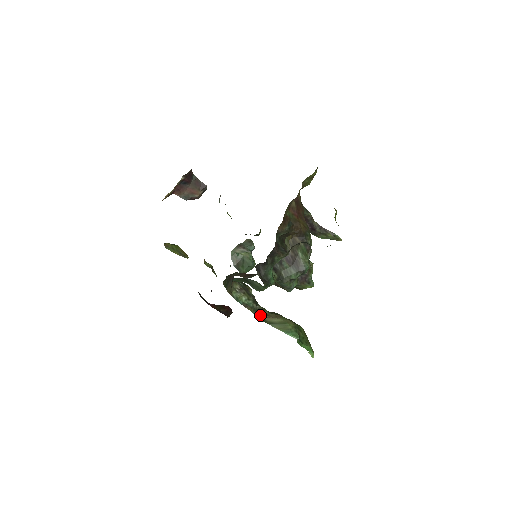
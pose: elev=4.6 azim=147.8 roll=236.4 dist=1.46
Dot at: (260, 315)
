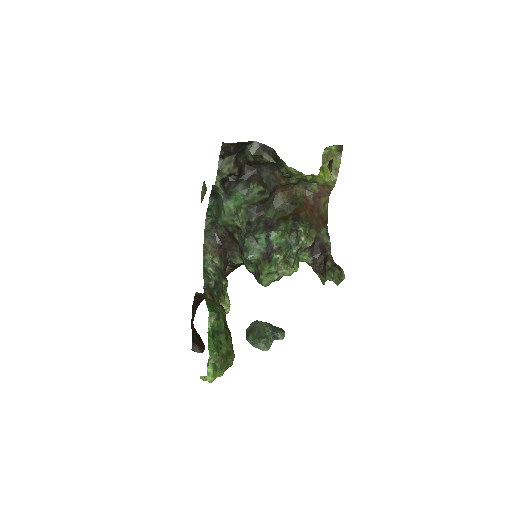
Dot at: (208, 292)
